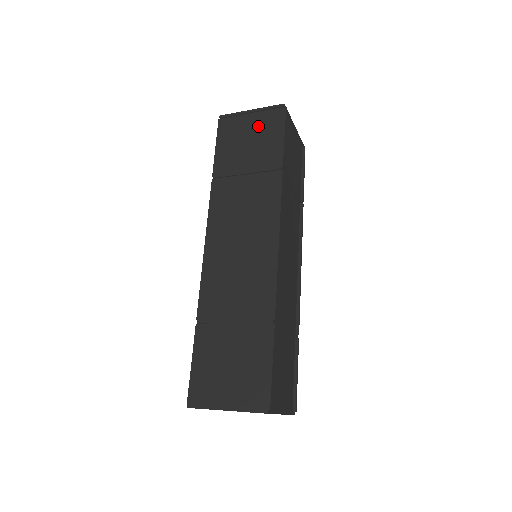
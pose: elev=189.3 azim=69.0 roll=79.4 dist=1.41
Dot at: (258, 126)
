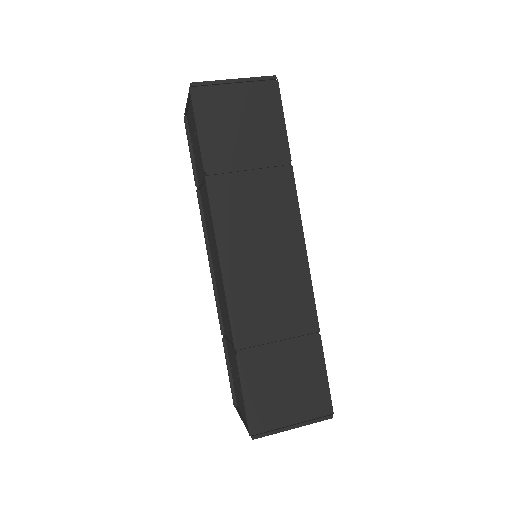
Dot at: (249, 104)
